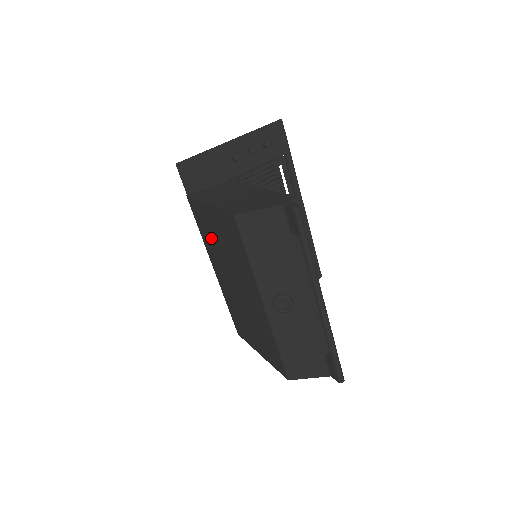
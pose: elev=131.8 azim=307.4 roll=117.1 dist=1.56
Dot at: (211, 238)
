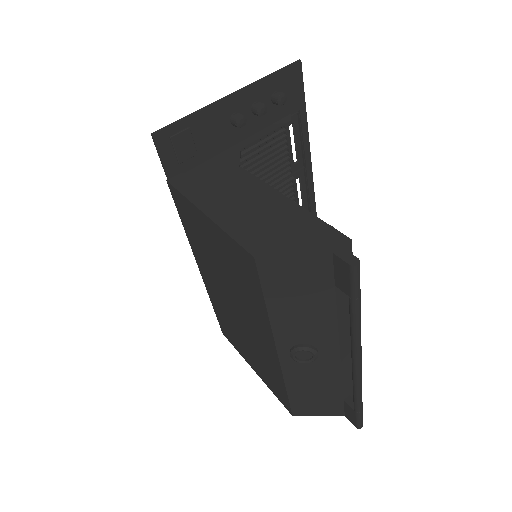
Dot at: (202, 244)
